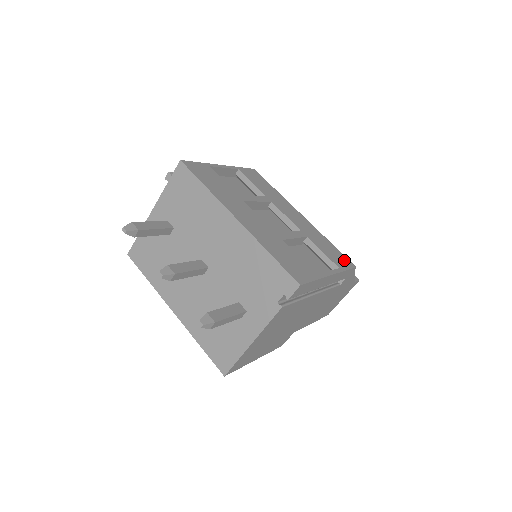
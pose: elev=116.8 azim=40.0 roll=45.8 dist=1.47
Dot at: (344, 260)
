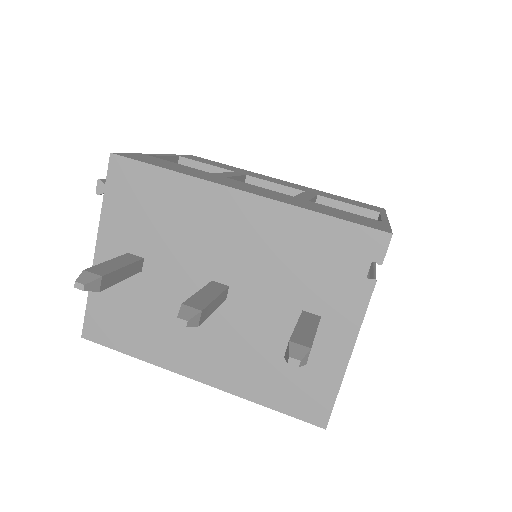
Dot at: (370, 206)
